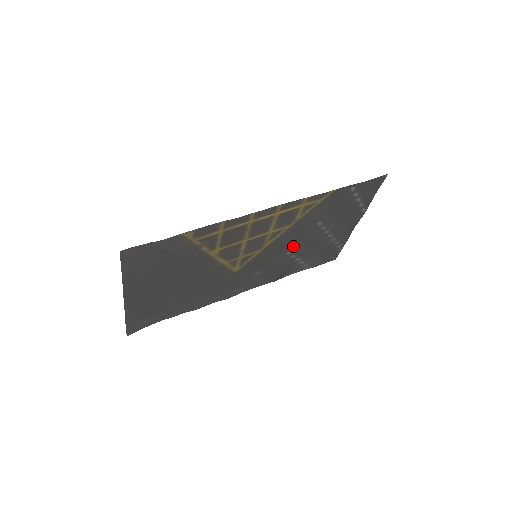
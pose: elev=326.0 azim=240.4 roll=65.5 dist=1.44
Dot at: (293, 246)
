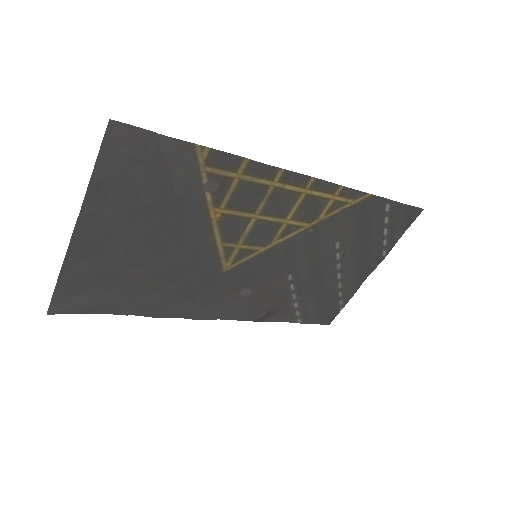
Dot at: (298, 267)
